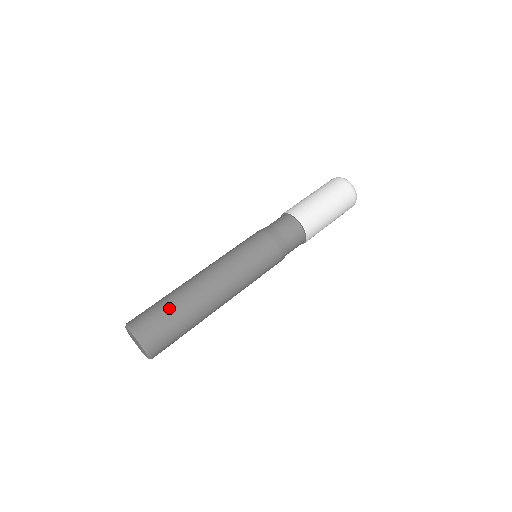
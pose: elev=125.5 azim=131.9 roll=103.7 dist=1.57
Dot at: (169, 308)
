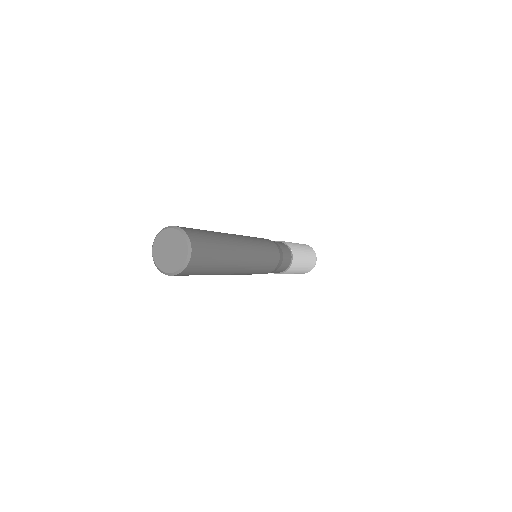
Dot at: (206, 231)
